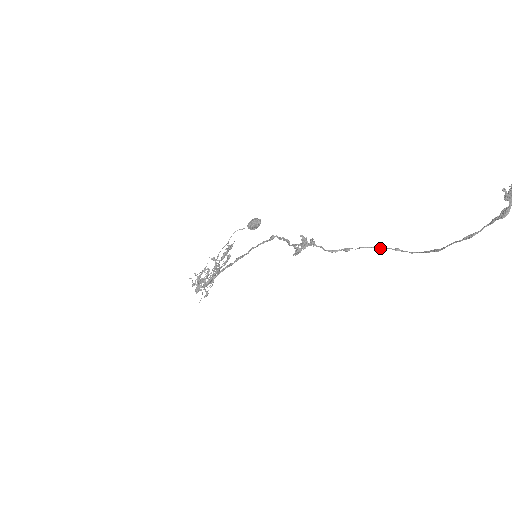
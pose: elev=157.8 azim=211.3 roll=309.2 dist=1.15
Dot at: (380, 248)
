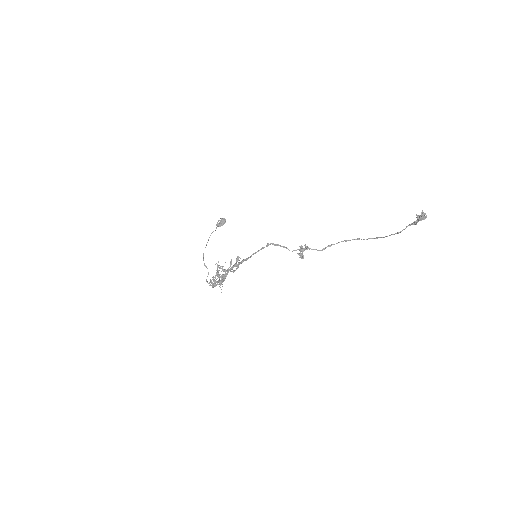
Dot at: occluded
